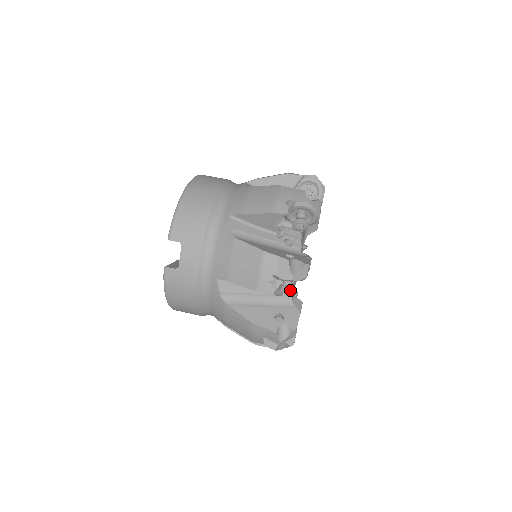
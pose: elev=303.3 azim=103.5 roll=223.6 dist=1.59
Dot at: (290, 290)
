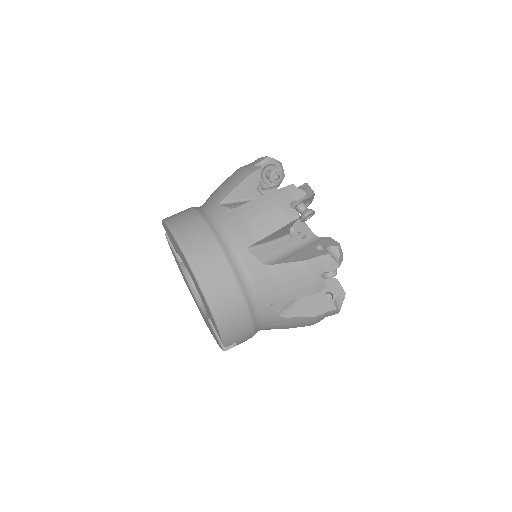
Dot at: occluded
